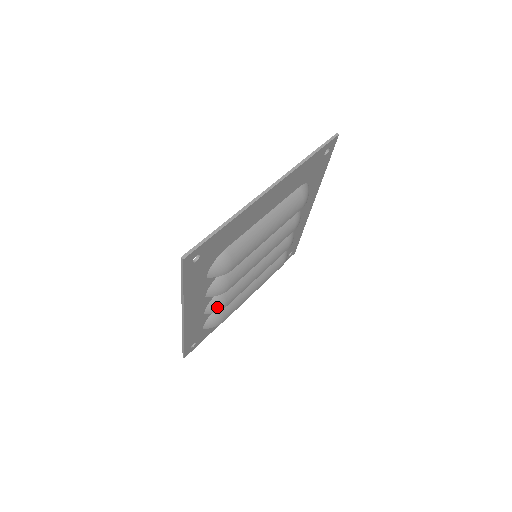
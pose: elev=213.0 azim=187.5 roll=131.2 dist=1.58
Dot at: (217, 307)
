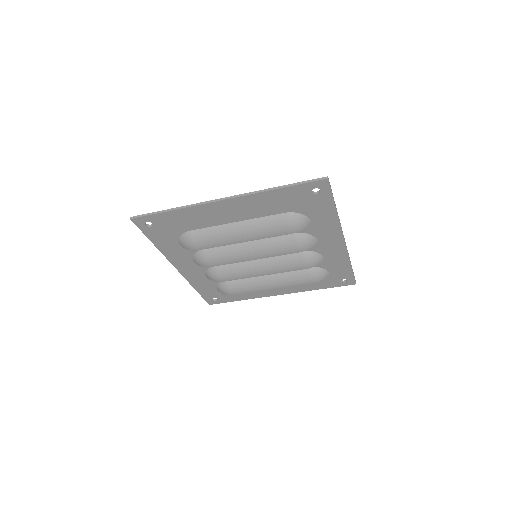
Dot at: (213, 277)
